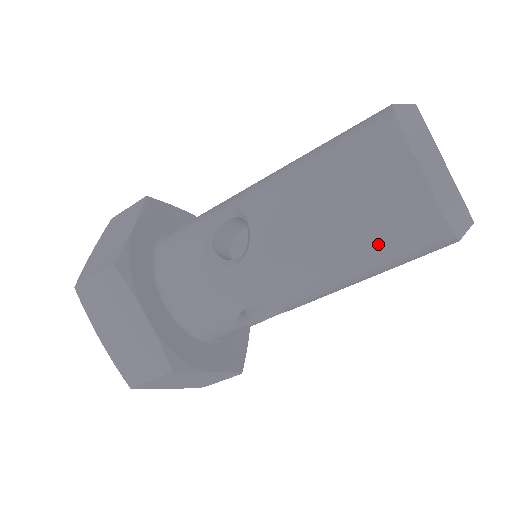
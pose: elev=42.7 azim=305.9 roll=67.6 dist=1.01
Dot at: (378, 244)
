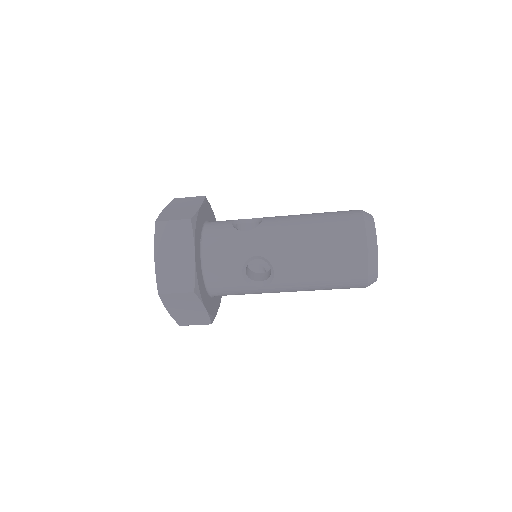
Dot at: occluded
